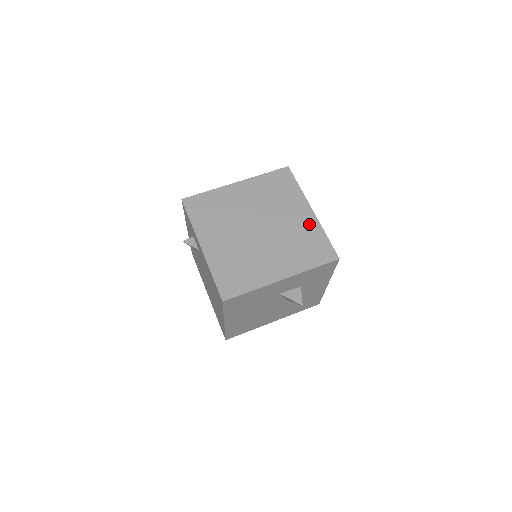
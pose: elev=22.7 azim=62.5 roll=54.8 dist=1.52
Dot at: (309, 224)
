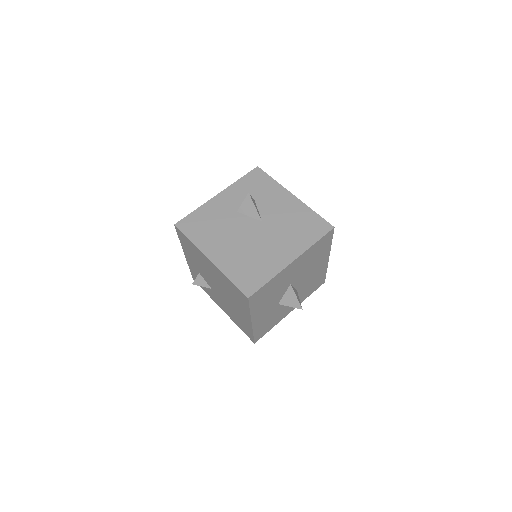
Dot at: occluded
